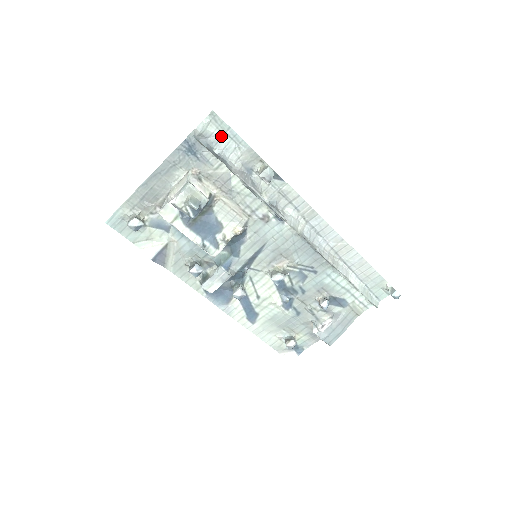
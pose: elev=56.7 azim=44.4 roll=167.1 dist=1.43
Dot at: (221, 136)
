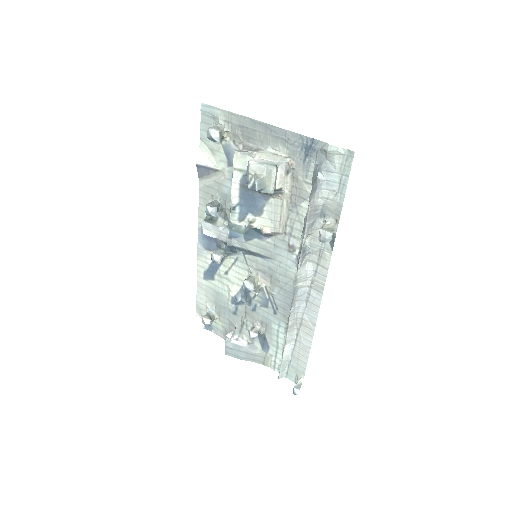
Dot at: (337, 172)
